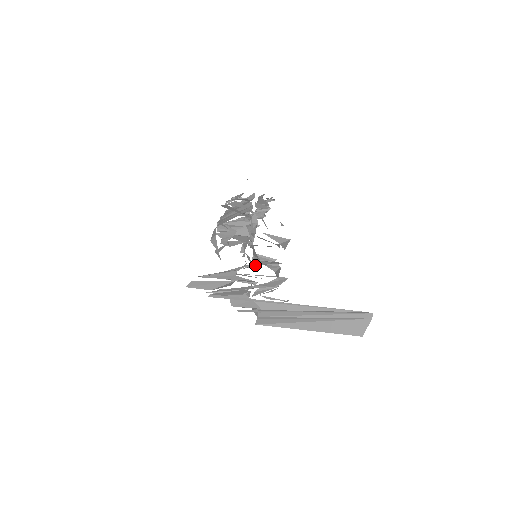
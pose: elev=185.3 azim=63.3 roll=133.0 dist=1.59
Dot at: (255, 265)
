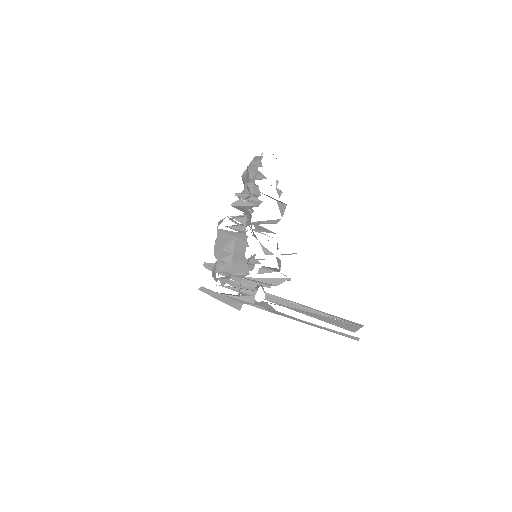
Dot at: (256, 262)
